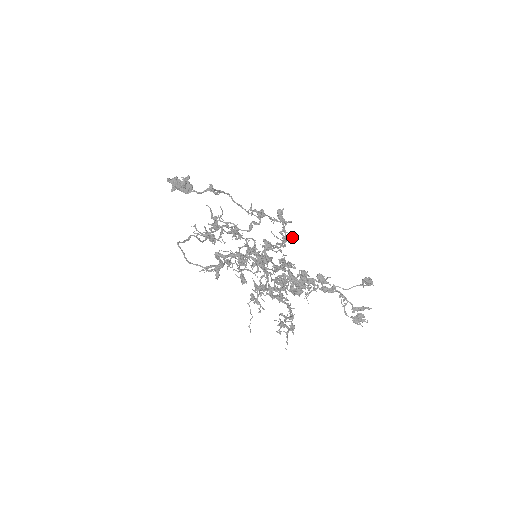
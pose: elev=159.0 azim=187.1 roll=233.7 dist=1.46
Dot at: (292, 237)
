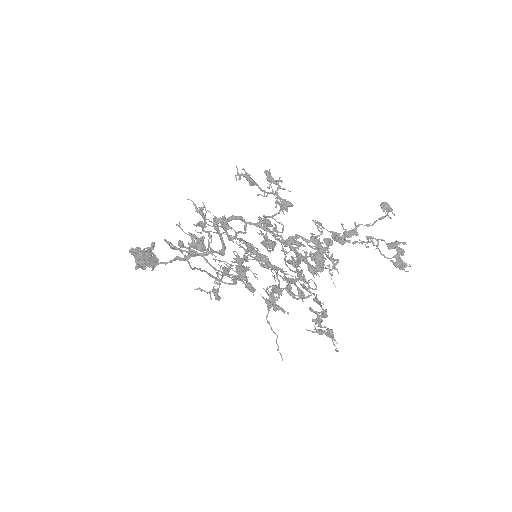
Dot at: (289, 202)
